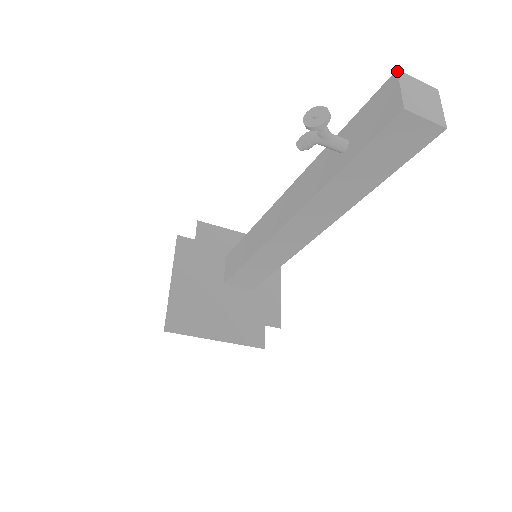
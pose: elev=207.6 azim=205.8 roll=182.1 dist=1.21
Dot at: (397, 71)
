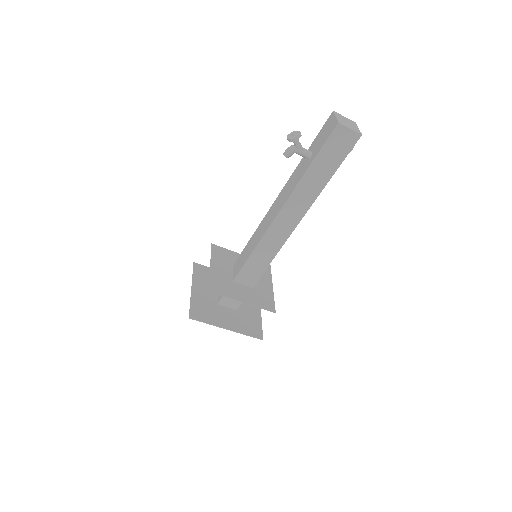
Dot at: (333, 111)
